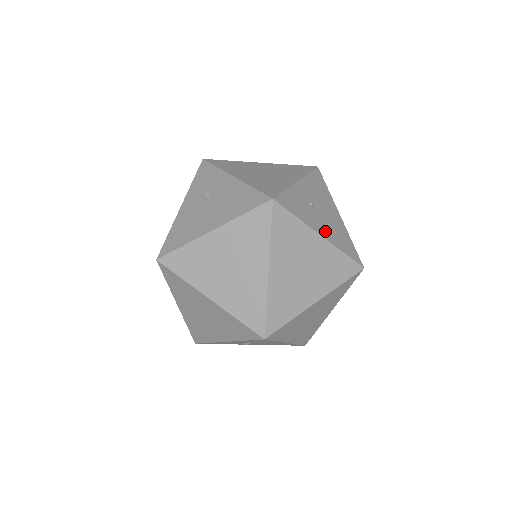
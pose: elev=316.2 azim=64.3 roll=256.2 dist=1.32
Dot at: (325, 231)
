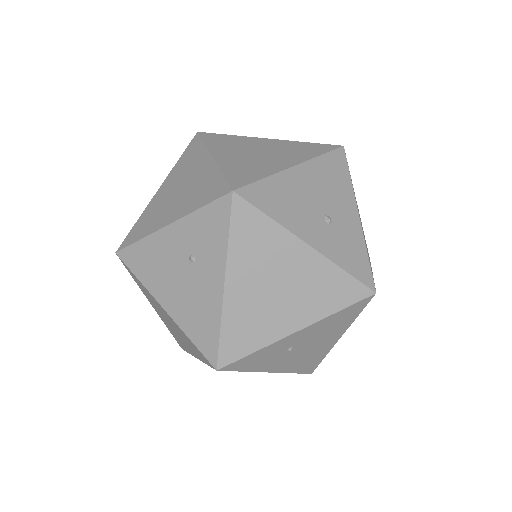
Dot at: (283, 366)
